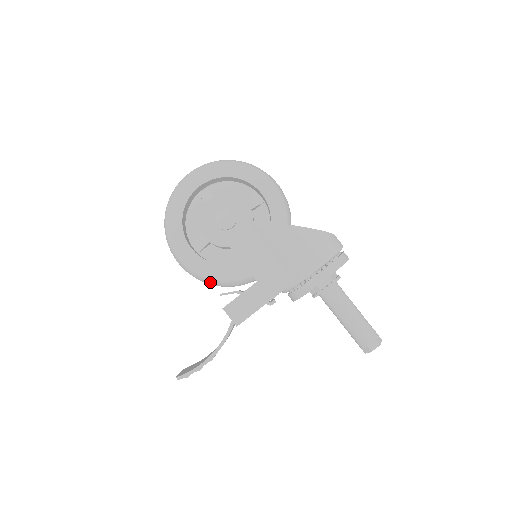
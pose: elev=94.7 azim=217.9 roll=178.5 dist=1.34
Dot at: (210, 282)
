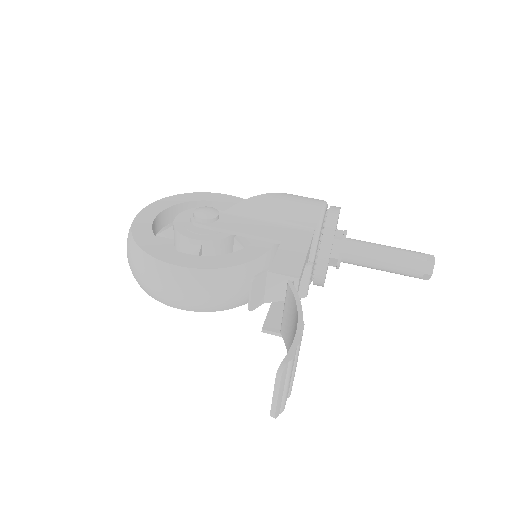
Dot at: (230, 277)
